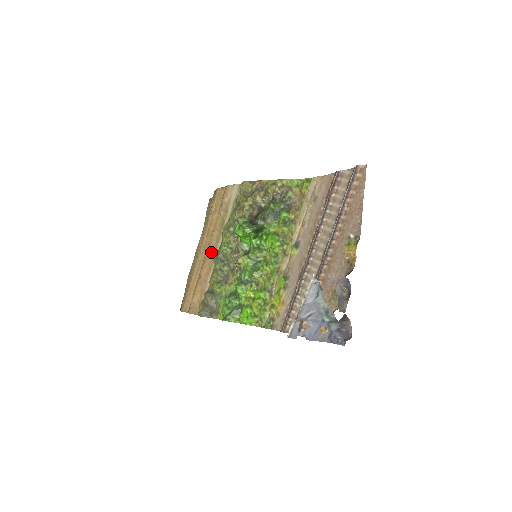
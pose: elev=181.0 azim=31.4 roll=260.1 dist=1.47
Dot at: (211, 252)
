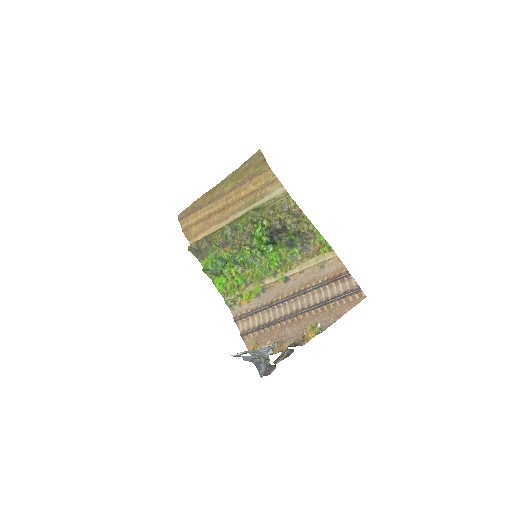
Dot at: (229, 211)
